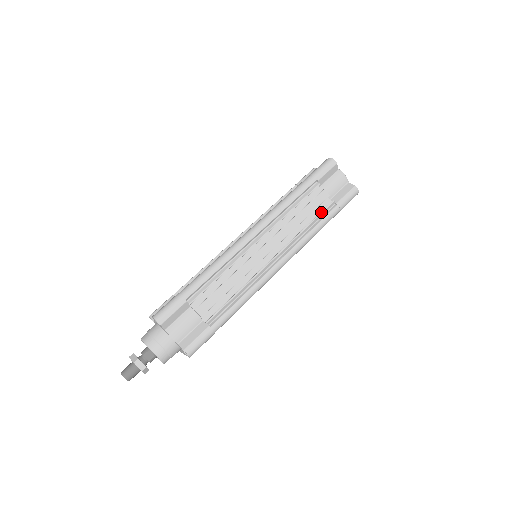
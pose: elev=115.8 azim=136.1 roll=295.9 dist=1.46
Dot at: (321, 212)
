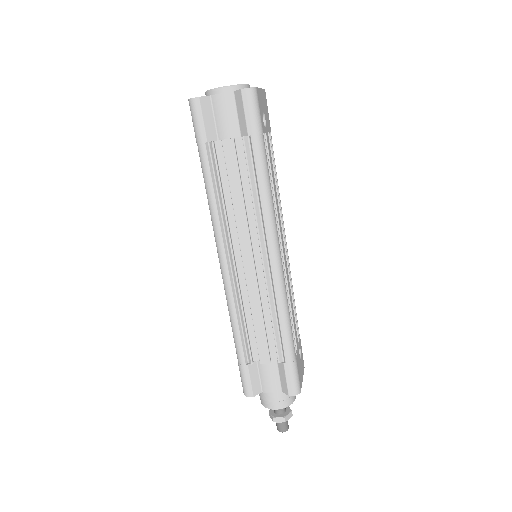
Dot at: (246, 165)
